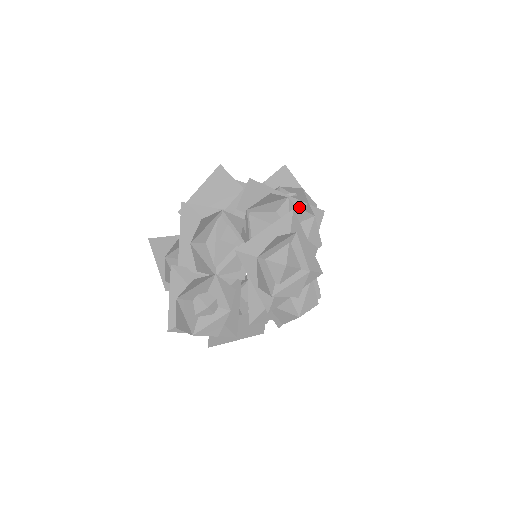
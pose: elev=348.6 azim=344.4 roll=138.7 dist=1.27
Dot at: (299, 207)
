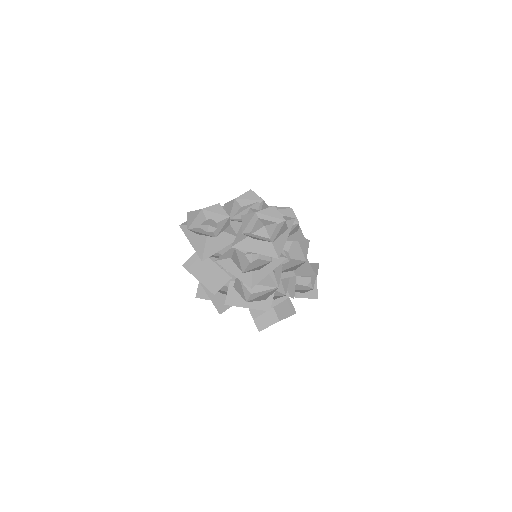
Dot at: (301, 238)
